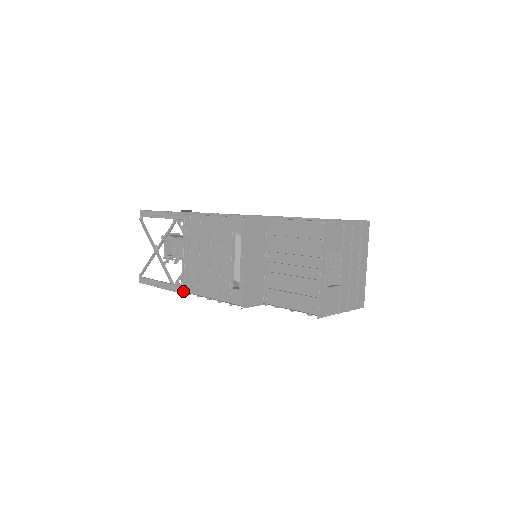
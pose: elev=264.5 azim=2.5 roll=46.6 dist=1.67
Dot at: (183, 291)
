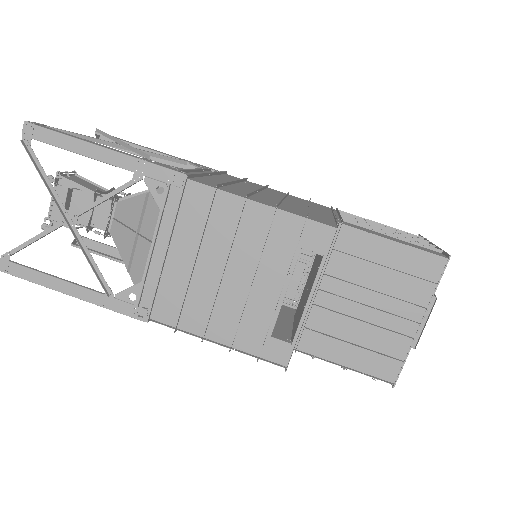
Dot at: (136, 313)
